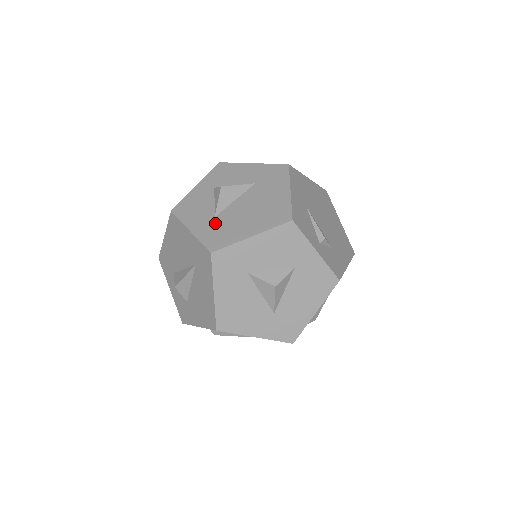
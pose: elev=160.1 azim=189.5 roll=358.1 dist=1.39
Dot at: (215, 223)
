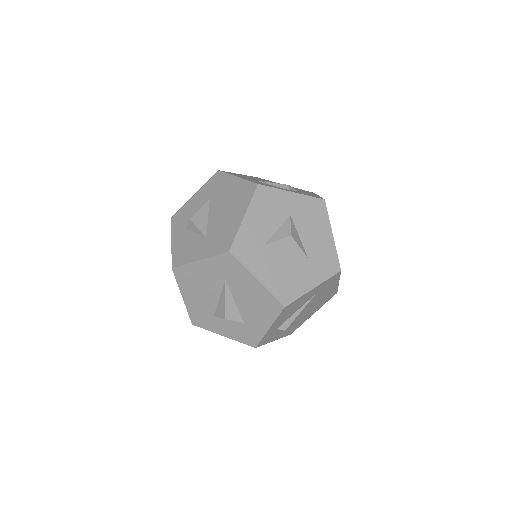
Dot at: (211, 239)
